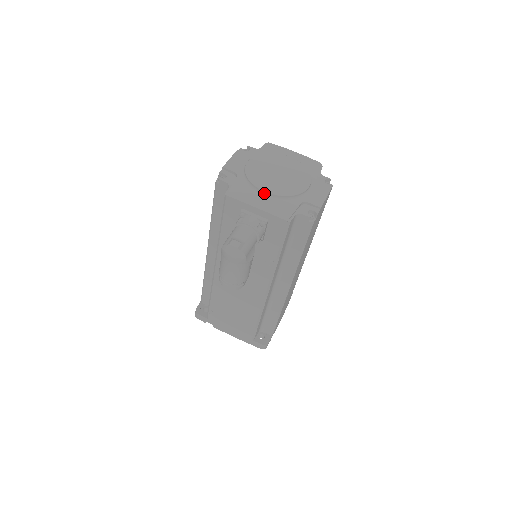
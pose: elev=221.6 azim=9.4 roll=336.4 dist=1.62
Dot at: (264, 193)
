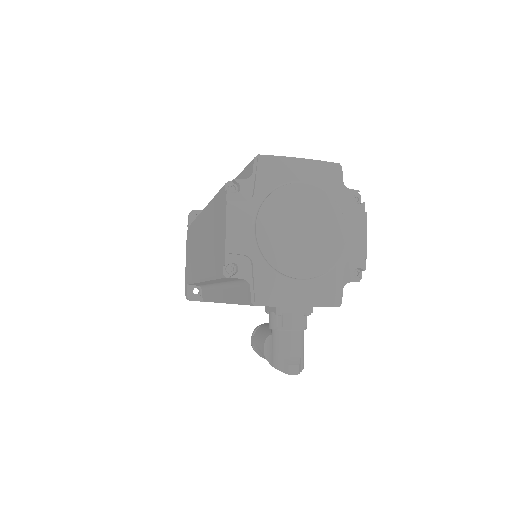
Dot at: (299, 279)
